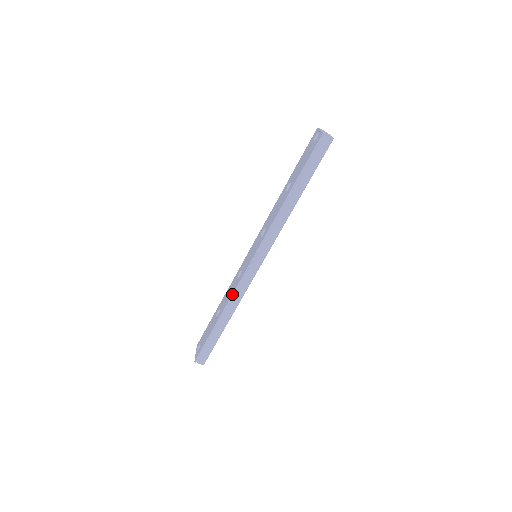
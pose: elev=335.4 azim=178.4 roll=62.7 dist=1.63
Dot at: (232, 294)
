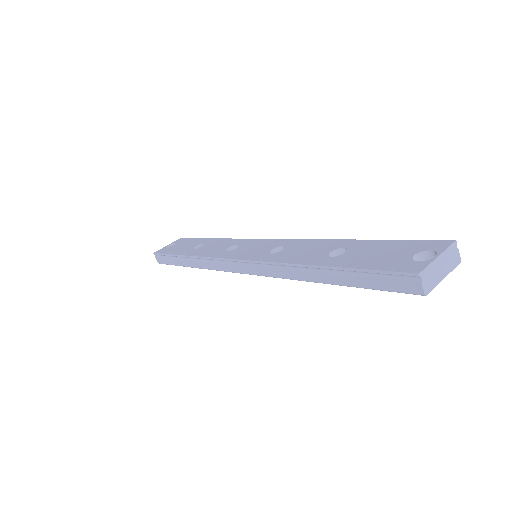
Dot at: (204, 256)
